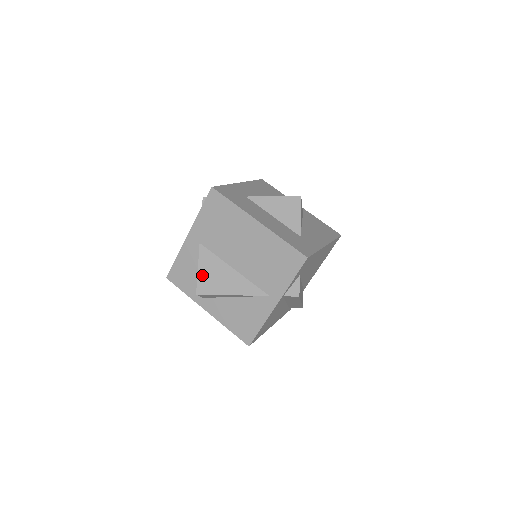
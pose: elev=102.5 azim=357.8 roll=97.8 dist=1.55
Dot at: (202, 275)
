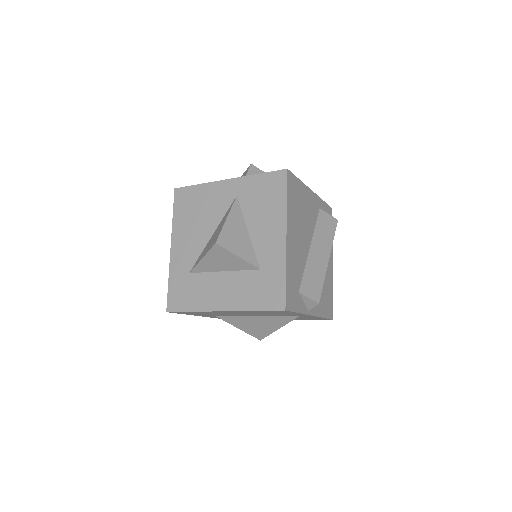
Dot at: (246, 330)
